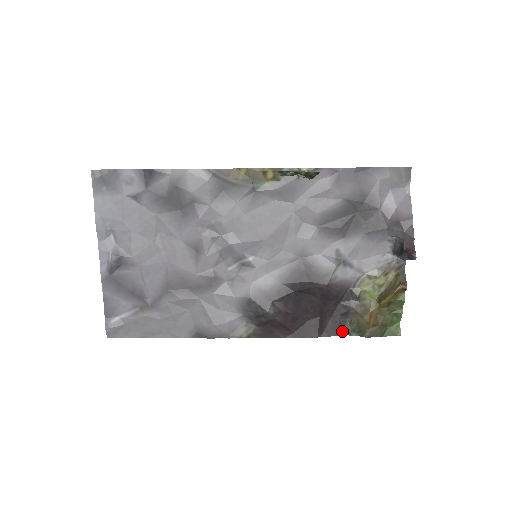
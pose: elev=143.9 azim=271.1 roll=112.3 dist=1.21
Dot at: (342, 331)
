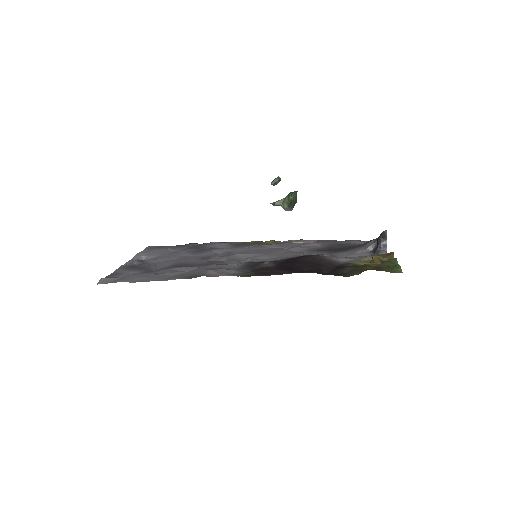
Dot at: (341, 275)
